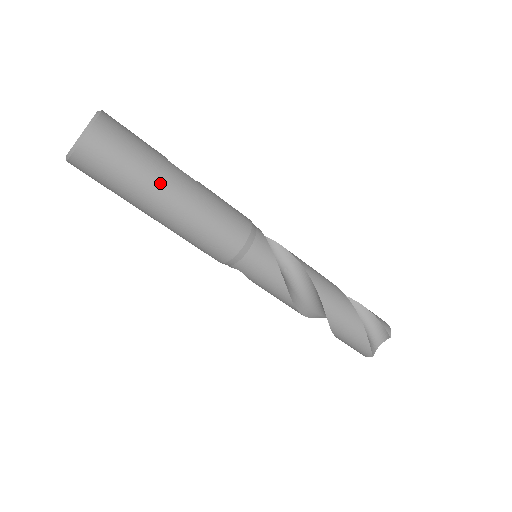
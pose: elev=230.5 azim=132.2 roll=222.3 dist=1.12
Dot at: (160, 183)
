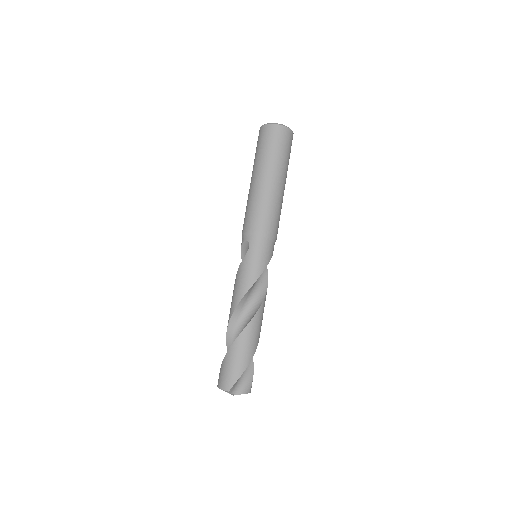
Dot at: (282, 172)
